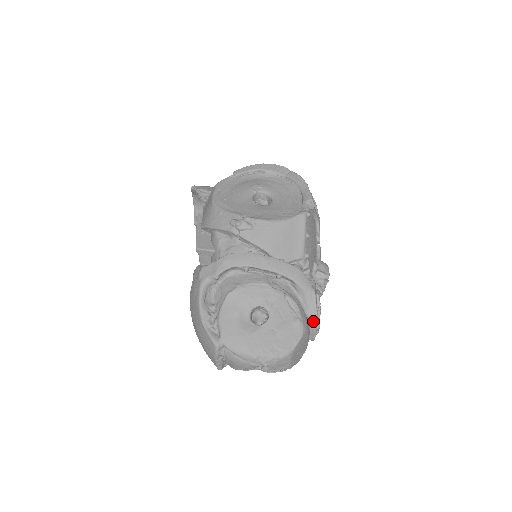
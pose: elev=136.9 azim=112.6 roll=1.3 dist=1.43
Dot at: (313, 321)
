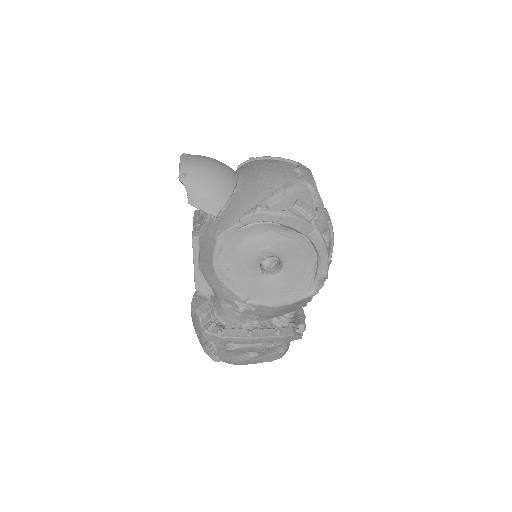
Dot at: occluded
